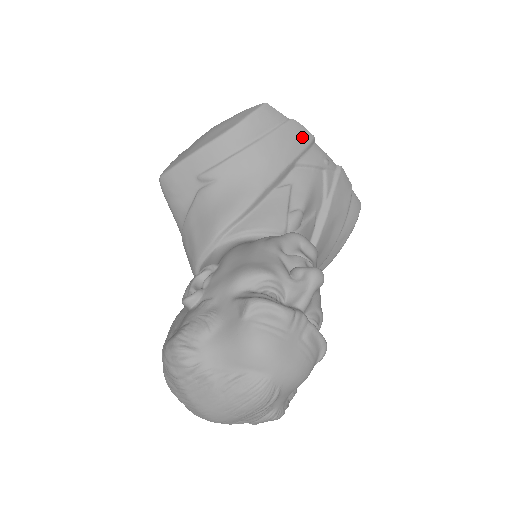
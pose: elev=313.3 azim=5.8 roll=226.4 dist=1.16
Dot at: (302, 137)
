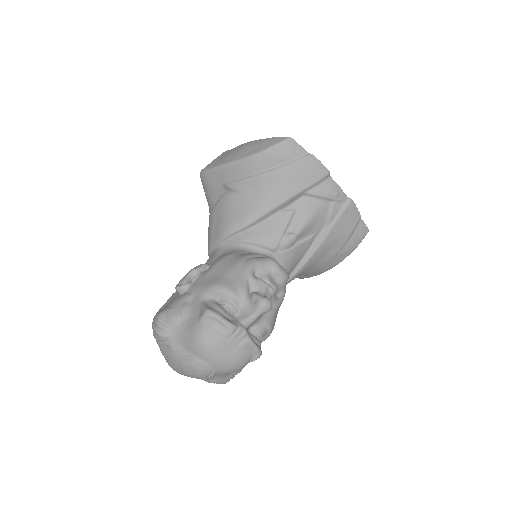
Dot at: (316, 172)
